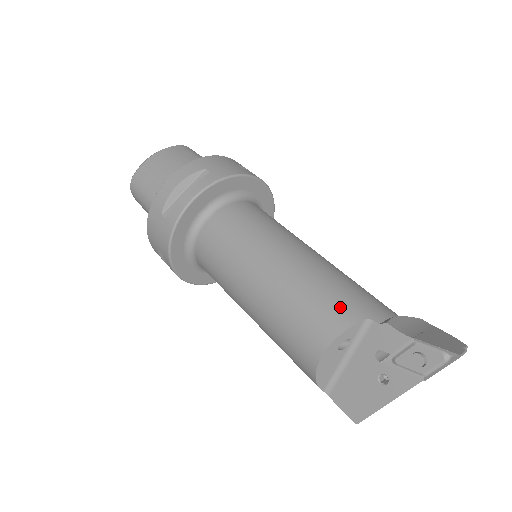
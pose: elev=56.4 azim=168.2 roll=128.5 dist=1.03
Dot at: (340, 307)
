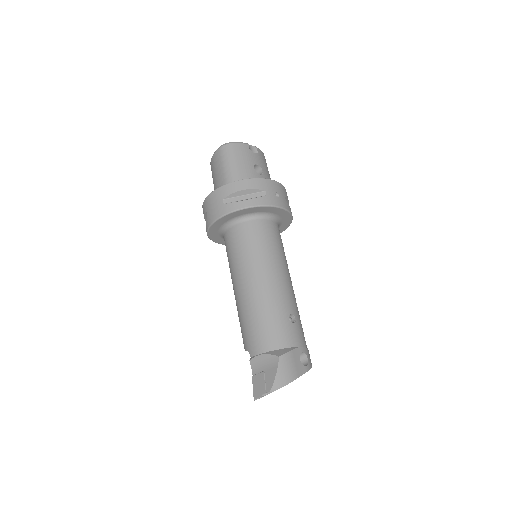
Dot at: (243, 338)
